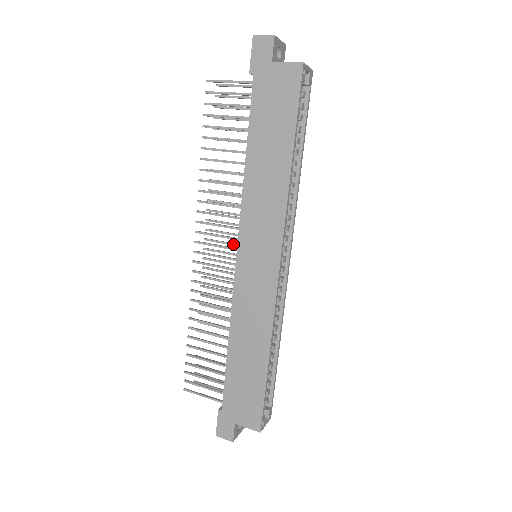
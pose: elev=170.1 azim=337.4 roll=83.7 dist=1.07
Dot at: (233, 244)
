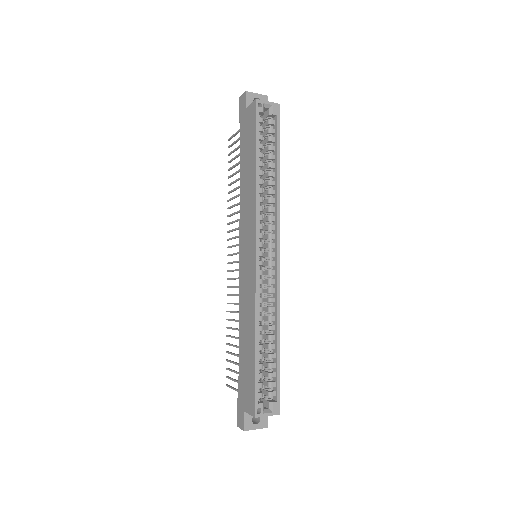
Dot at: occluded
